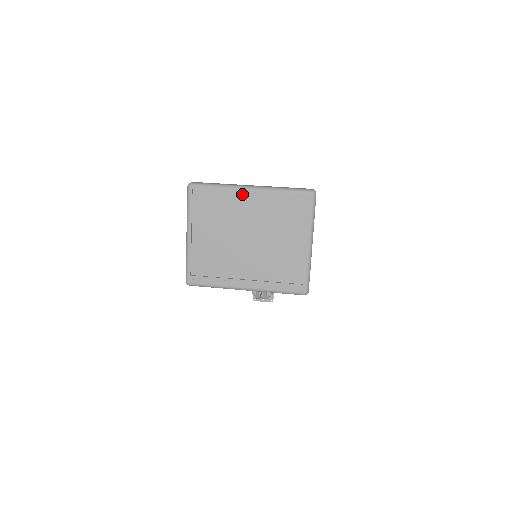
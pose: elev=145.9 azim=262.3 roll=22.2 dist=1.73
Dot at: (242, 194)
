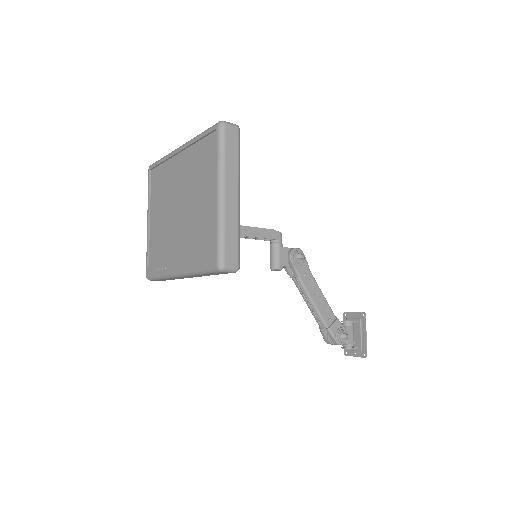
Dot at: (176, 158)
